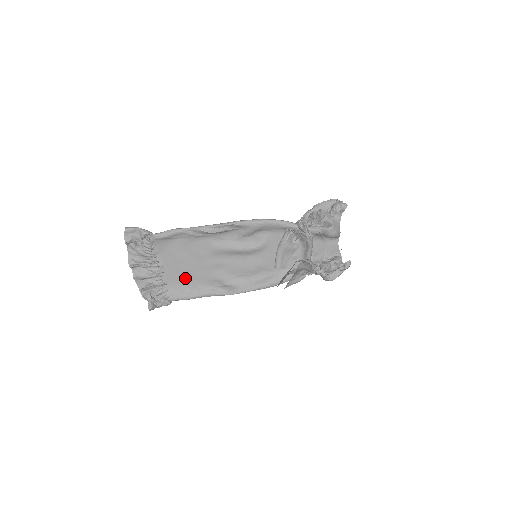
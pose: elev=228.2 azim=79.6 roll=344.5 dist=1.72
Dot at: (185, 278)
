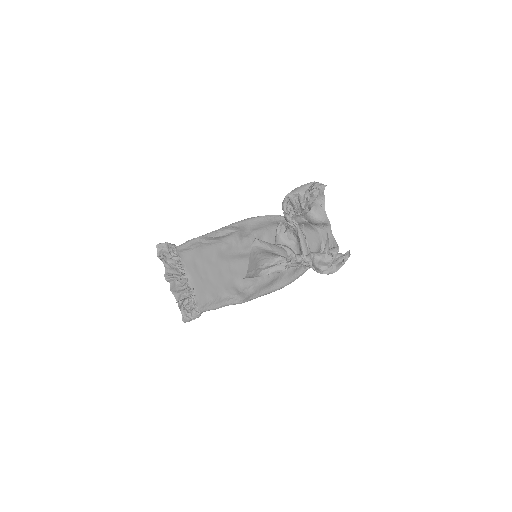
Dot at: (208, 288)
